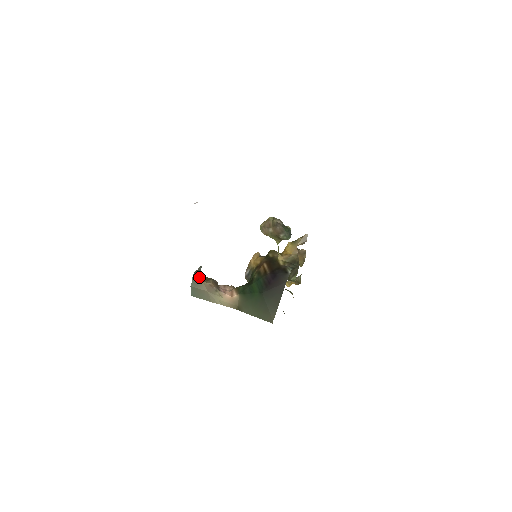
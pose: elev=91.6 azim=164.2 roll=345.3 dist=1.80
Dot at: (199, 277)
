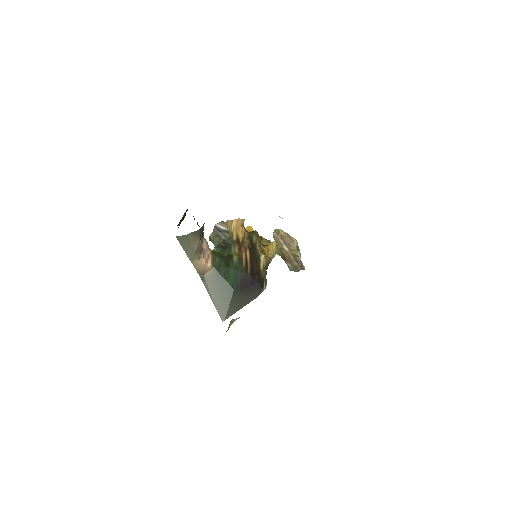
Dot at: (201, 234)
